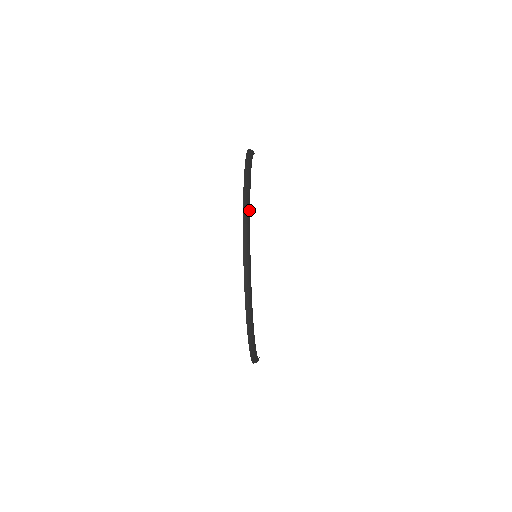
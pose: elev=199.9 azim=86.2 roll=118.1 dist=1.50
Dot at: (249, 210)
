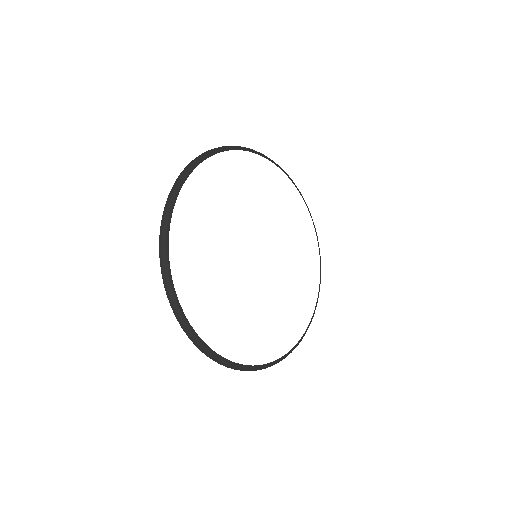
Dot at: (194, 166)
